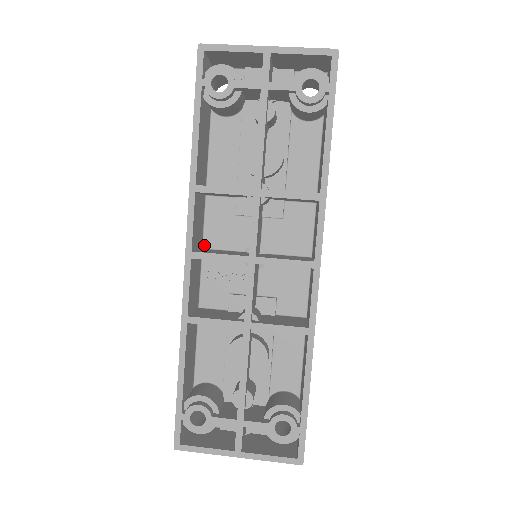
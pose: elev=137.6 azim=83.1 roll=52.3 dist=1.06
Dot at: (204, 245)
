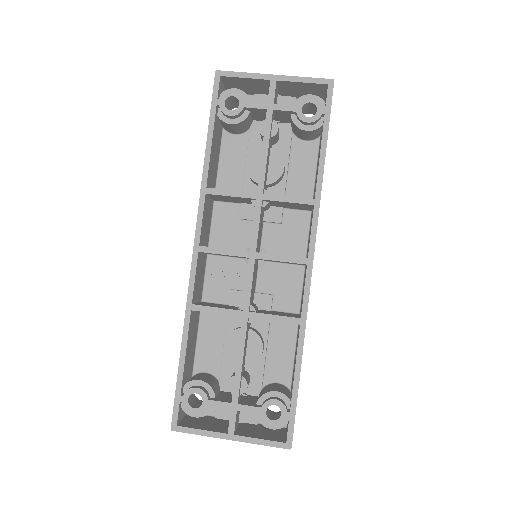
Dot at: (210, 245)
